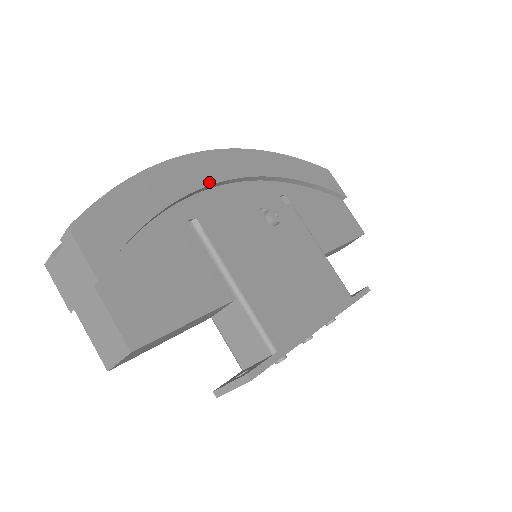
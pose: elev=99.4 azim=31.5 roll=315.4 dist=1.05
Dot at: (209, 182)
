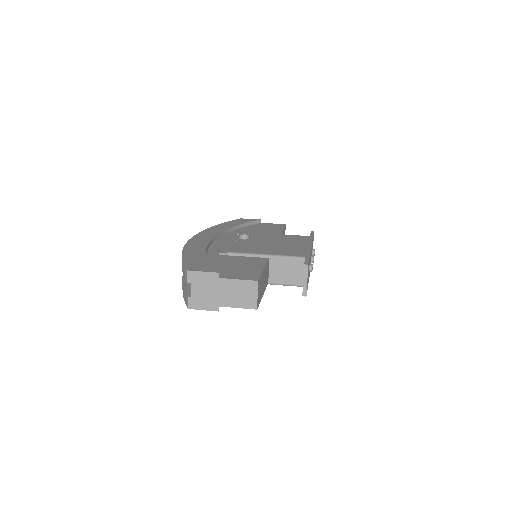
Dot at: (207, 243)
